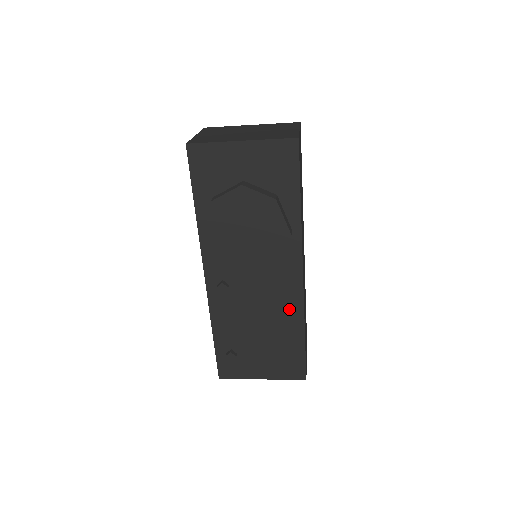
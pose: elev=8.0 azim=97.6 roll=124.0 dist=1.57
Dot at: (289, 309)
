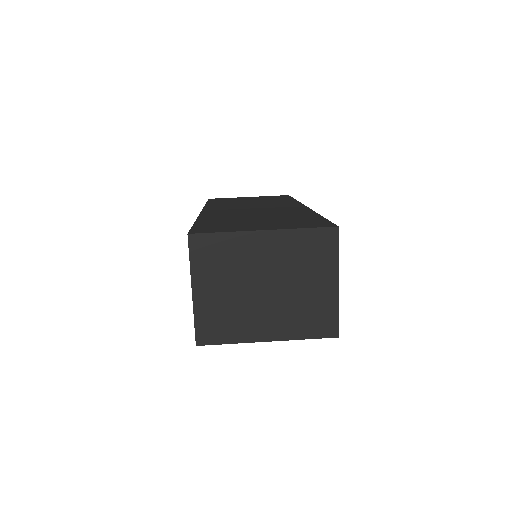
Dot at: occluded
